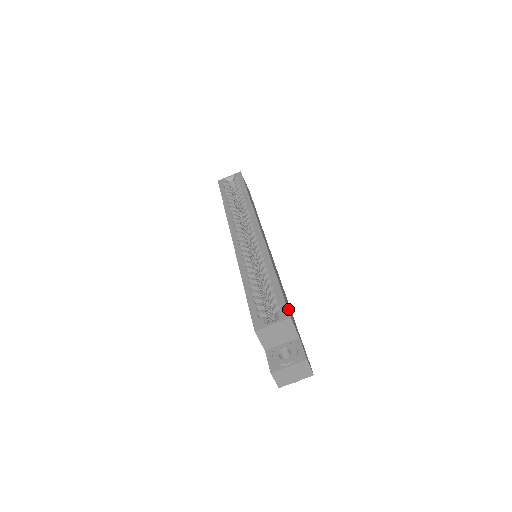
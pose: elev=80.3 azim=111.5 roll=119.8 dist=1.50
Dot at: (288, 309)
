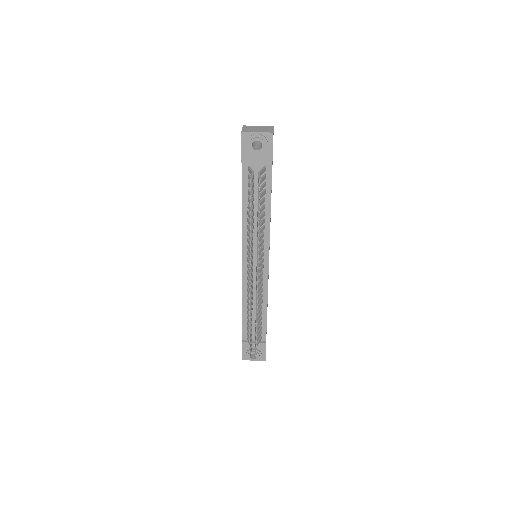
Dot at: occluded
